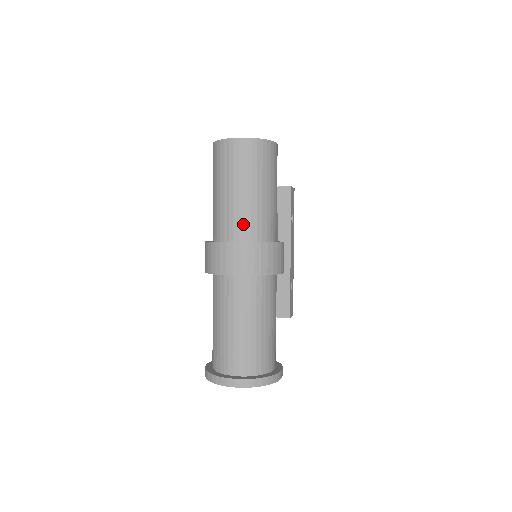
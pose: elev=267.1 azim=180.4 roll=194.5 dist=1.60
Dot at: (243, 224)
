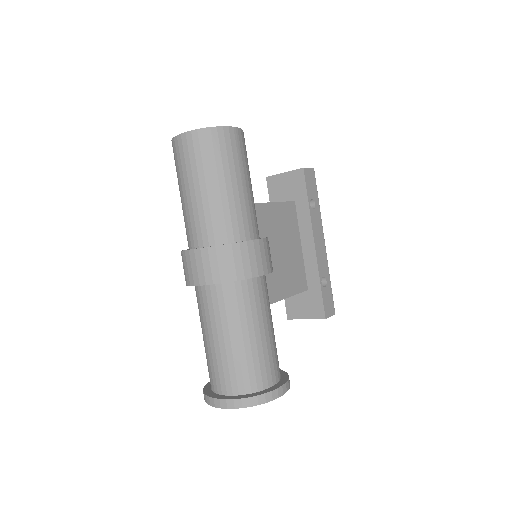
Dot at: (204, 227)
